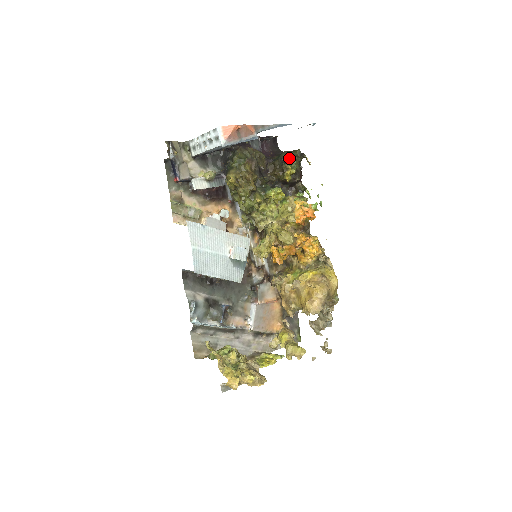
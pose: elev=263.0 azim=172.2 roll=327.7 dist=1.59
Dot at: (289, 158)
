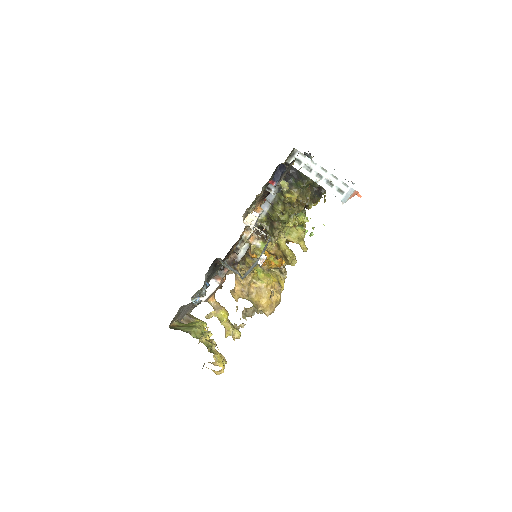
Dot at: (321, 193)
